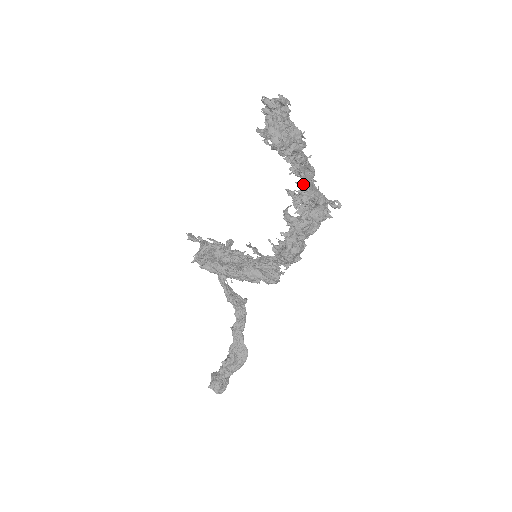
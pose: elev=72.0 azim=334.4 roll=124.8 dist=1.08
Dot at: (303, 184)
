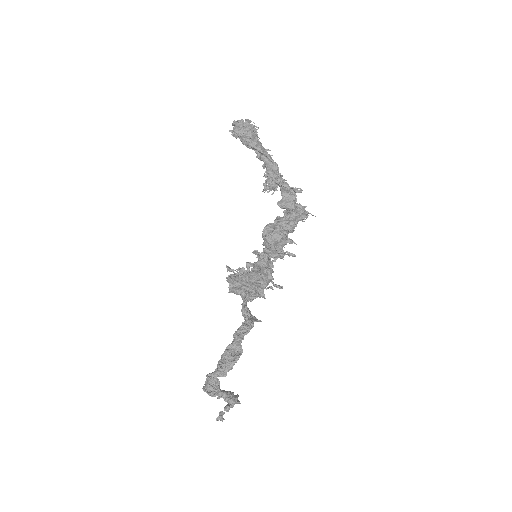
Dot at: (266, 170)
